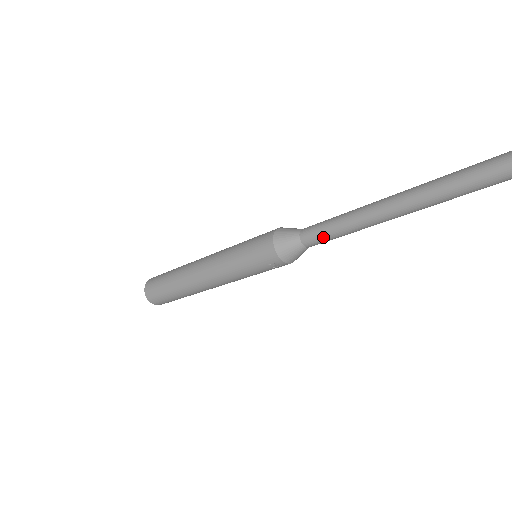
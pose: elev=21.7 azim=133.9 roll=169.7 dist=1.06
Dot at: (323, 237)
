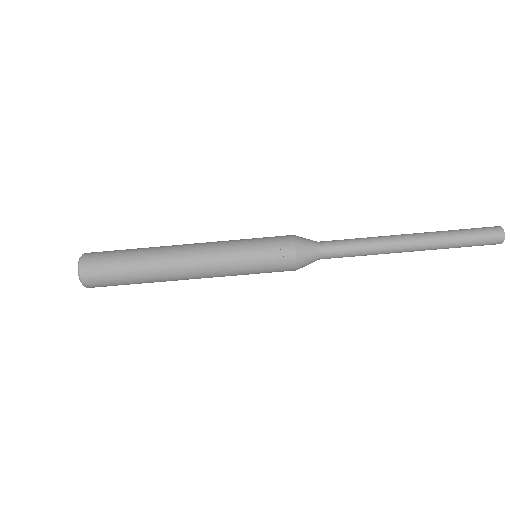
Dot at: (342, 245)
